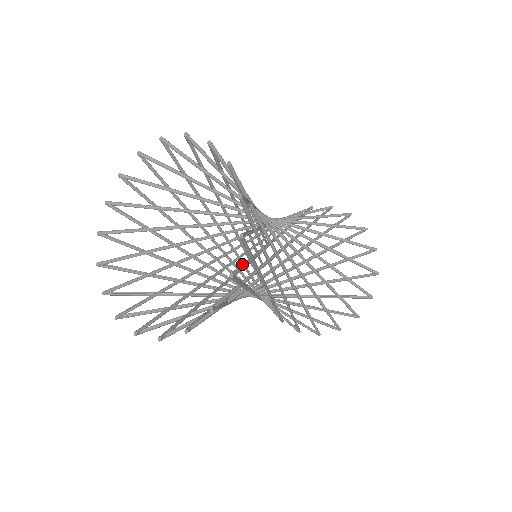
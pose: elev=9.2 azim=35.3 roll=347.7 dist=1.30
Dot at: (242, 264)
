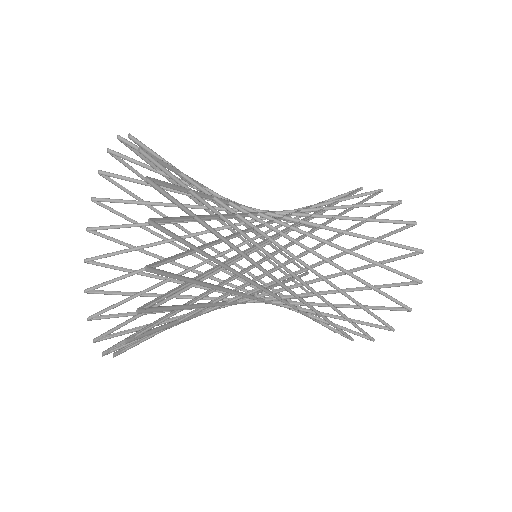
Dot at: (177, 220)
